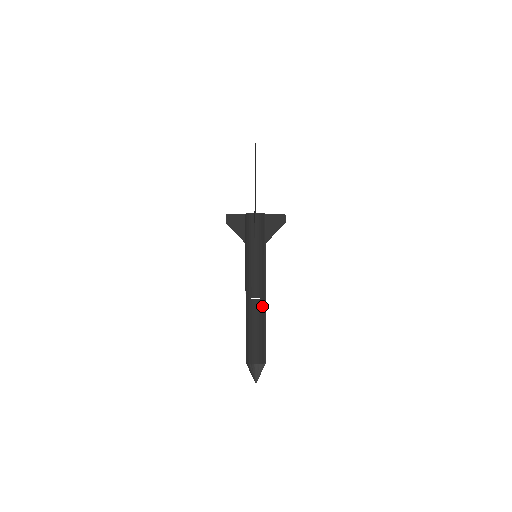
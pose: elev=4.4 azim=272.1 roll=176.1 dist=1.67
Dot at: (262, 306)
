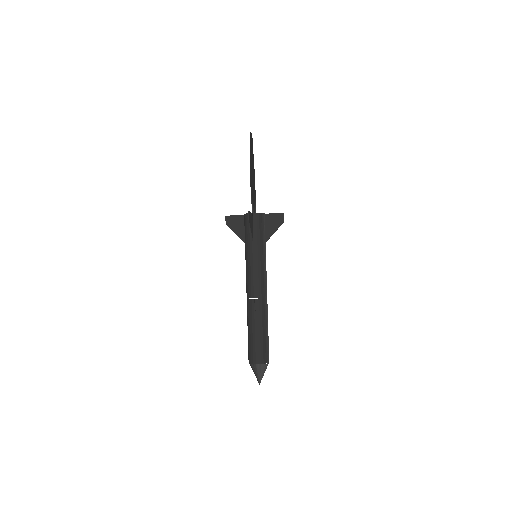
Dot at: (262, 306)
